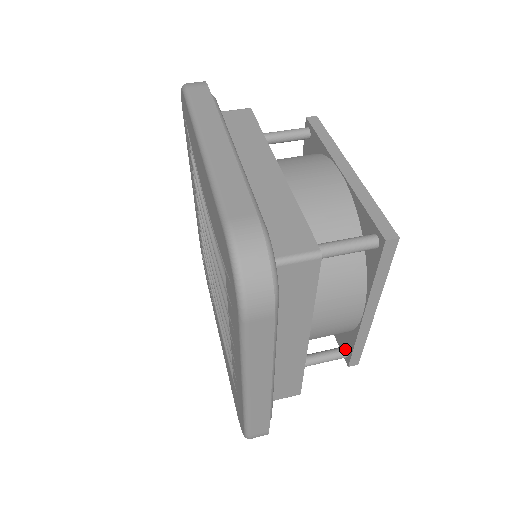
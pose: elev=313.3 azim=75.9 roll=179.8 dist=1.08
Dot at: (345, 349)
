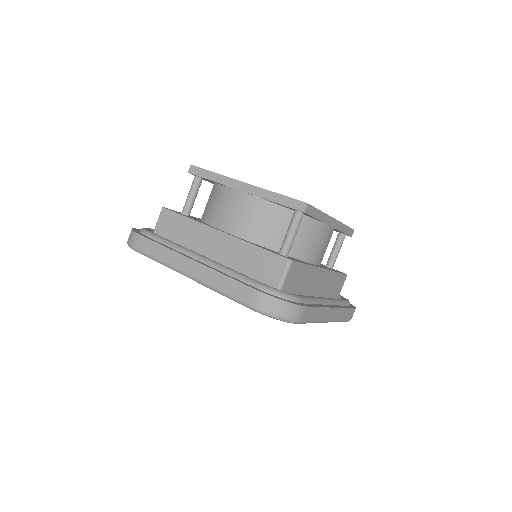
Dot at: occluded
